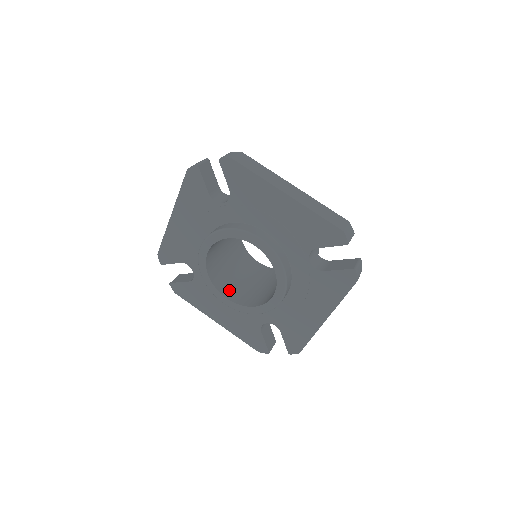
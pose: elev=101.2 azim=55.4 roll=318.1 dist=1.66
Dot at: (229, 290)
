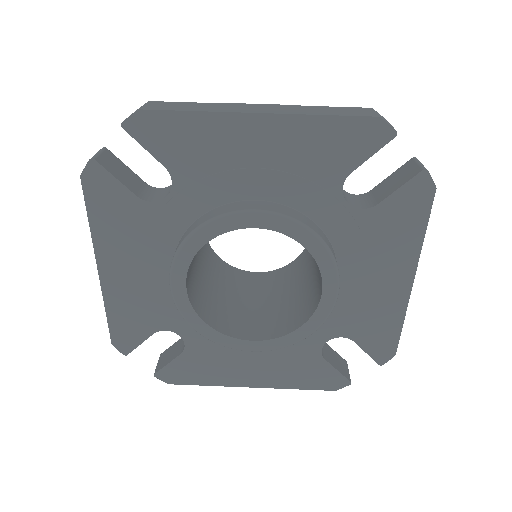
Dot at: (190, 270)
